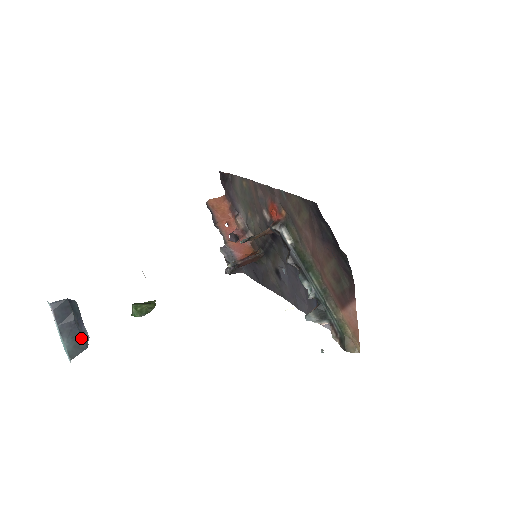
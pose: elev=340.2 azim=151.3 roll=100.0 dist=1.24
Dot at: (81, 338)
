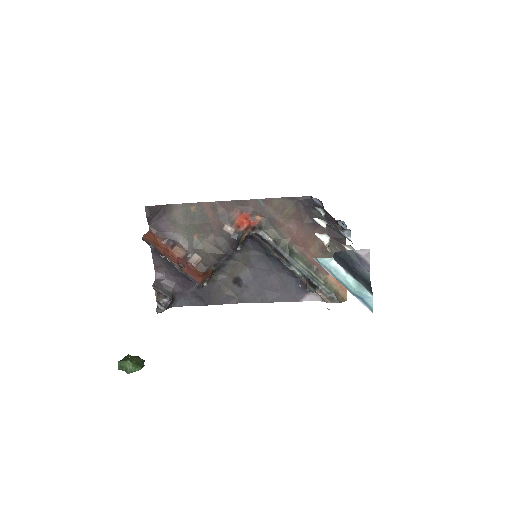
Dot at: (363, 278)
